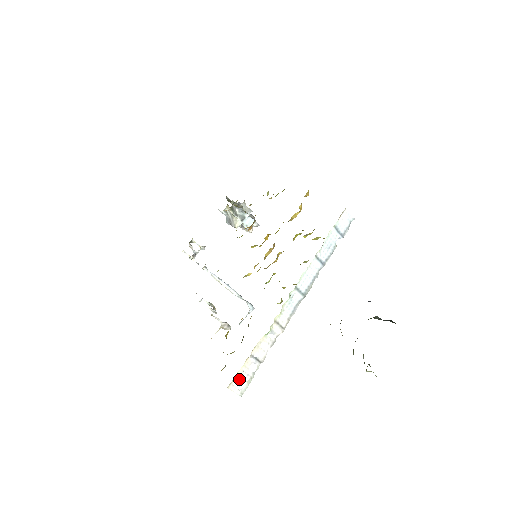
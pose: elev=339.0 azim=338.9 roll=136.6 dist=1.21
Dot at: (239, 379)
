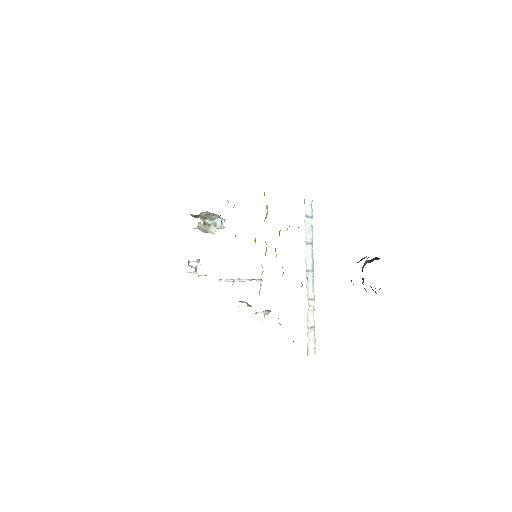
Dot at: (310, 346)
